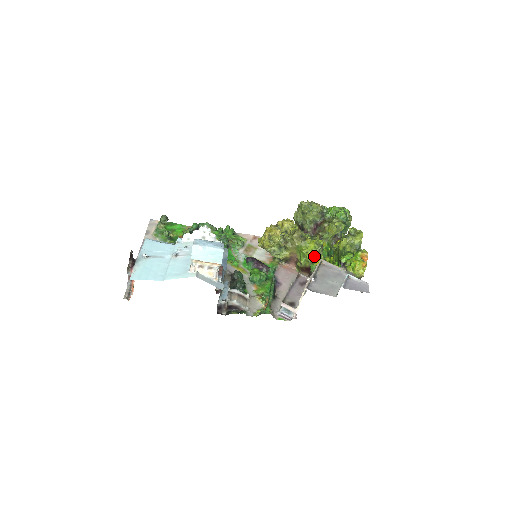
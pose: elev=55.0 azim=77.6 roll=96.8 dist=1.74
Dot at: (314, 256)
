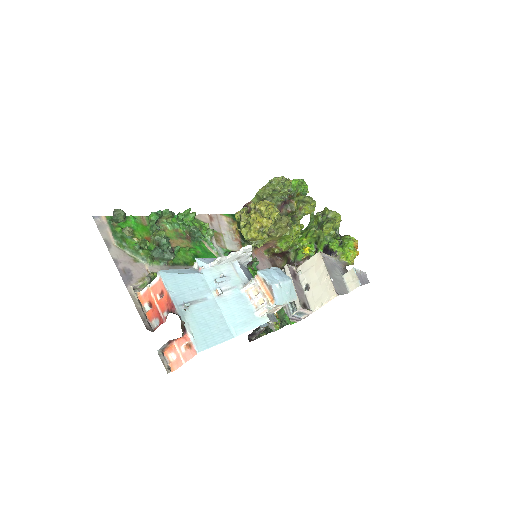
Dot at: (296, 242)
